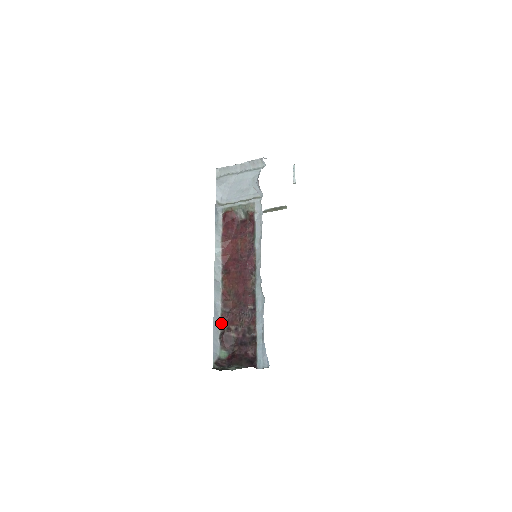
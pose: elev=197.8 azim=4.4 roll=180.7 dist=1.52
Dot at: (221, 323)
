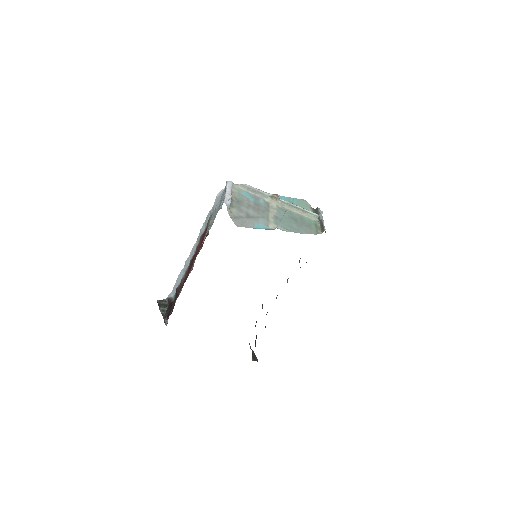
Dot at: (180, 282)
